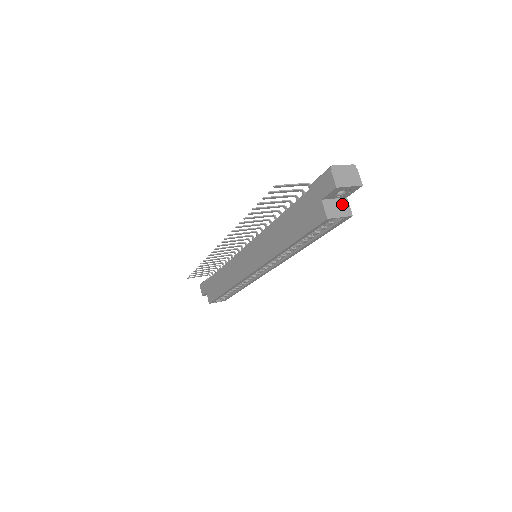
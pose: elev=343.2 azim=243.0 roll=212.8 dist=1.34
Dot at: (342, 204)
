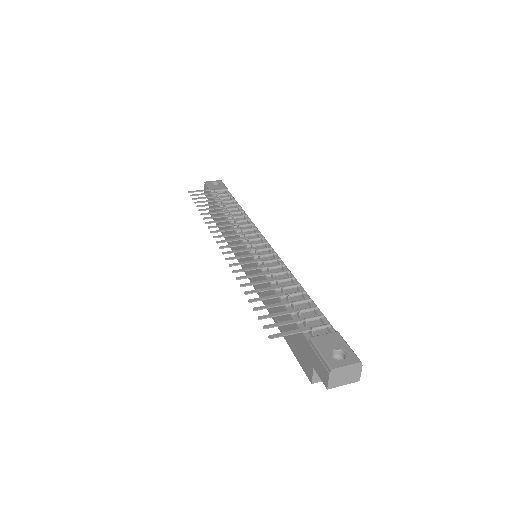
Dot at: occluded
